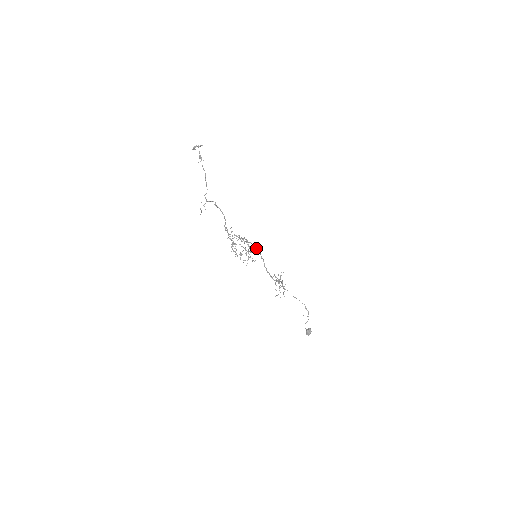
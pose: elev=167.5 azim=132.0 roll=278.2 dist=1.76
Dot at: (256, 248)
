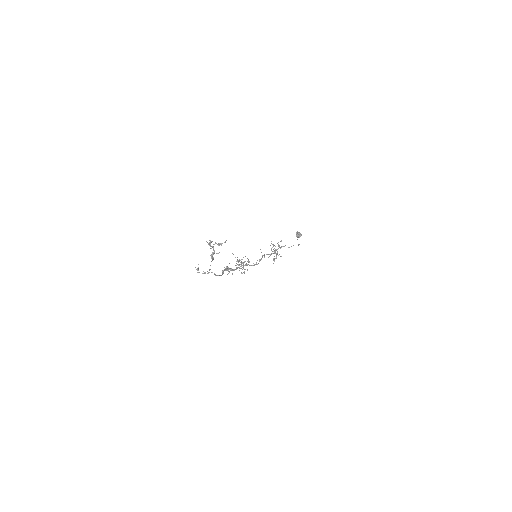
Dot at: occluded
